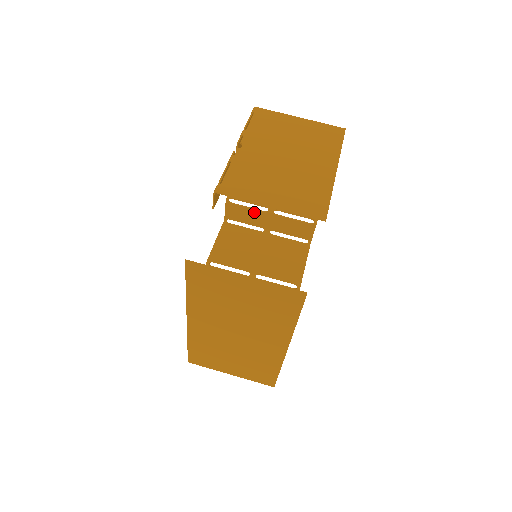
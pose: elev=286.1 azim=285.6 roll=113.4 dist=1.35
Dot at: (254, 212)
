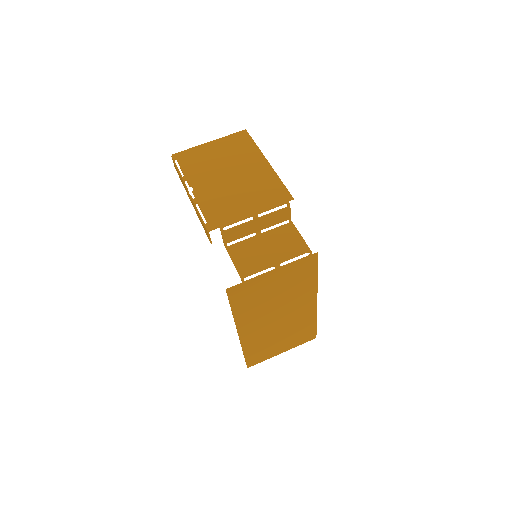
Dot at: (244, 226)
